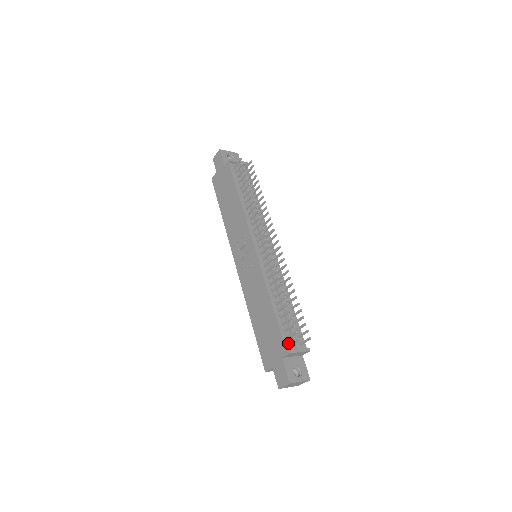
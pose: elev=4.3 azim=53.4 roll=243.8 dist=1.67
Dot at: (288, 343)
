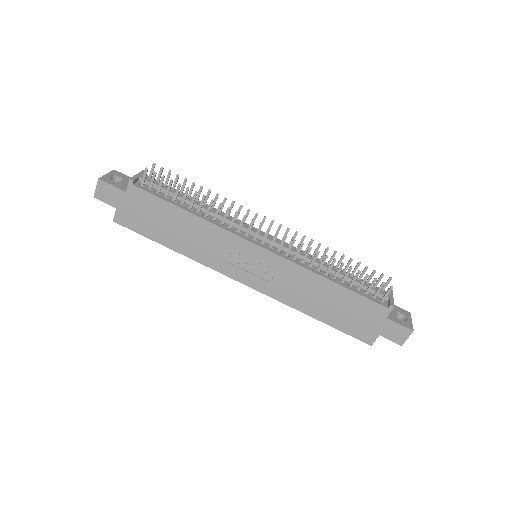
Dot at: (378, 301)
